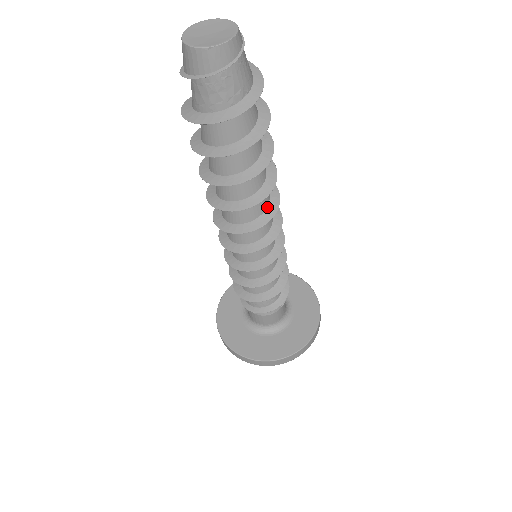
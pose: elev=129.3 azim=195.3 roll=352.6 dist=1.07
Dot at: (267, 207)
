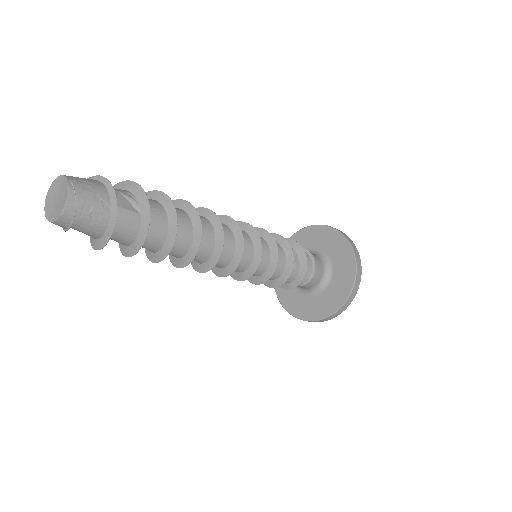
Dot at: (207, 261)
